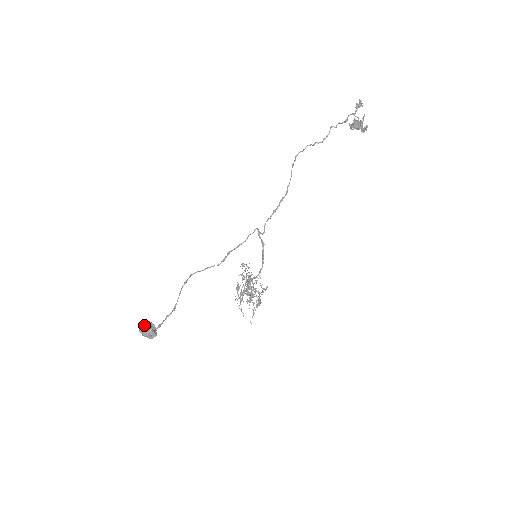
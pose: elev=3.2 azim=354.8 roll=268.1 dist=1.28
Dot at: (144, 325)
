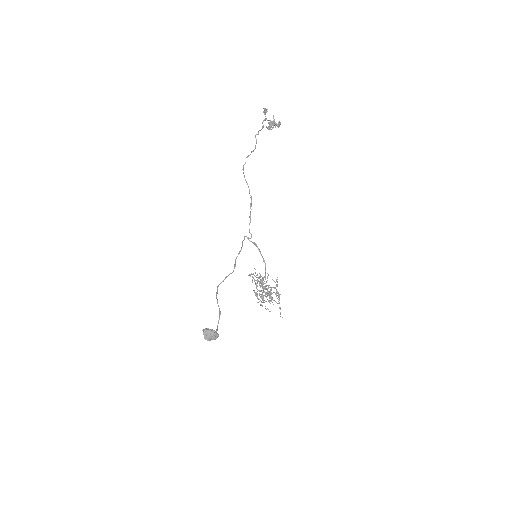
Dot at: (206, 331)
